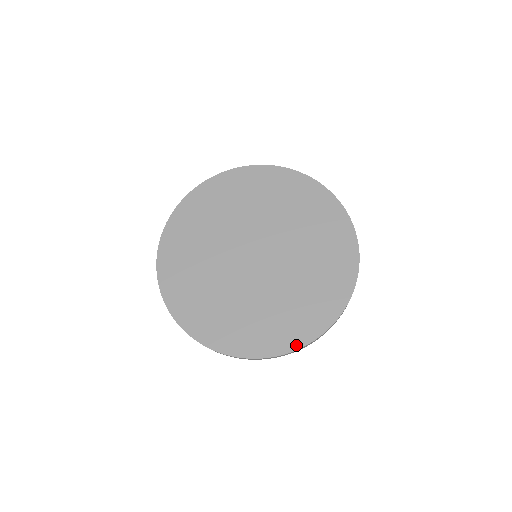
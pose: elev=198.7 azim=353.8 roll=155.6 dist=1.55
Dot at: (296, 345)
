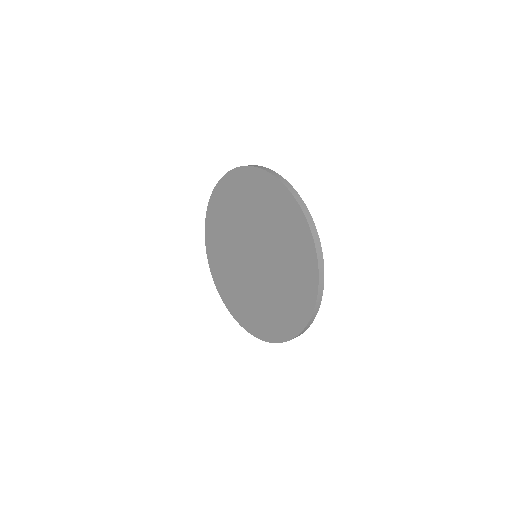
Dot at: (265, 338)
